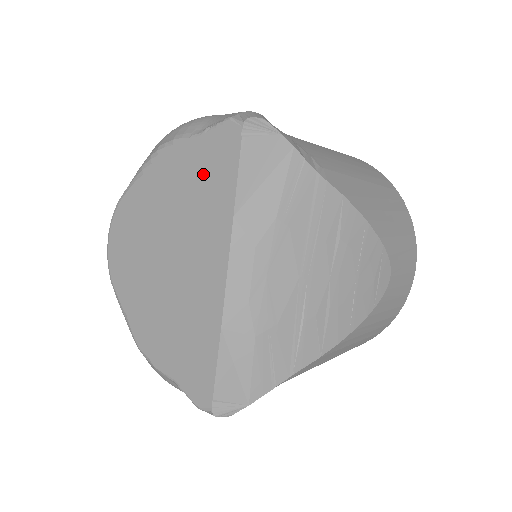
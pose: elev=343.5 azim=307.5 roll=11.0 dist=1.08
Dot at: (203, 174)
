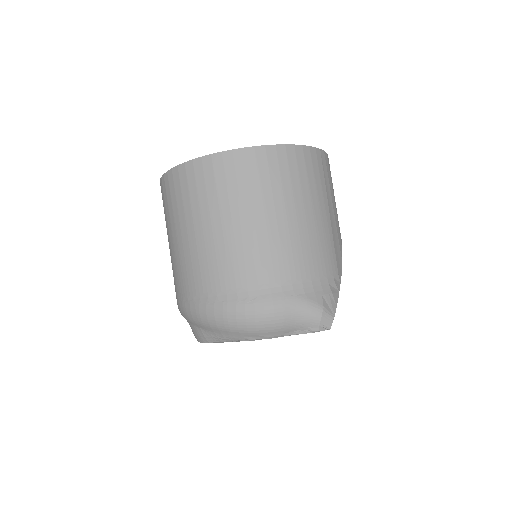
Dot at: occluded
